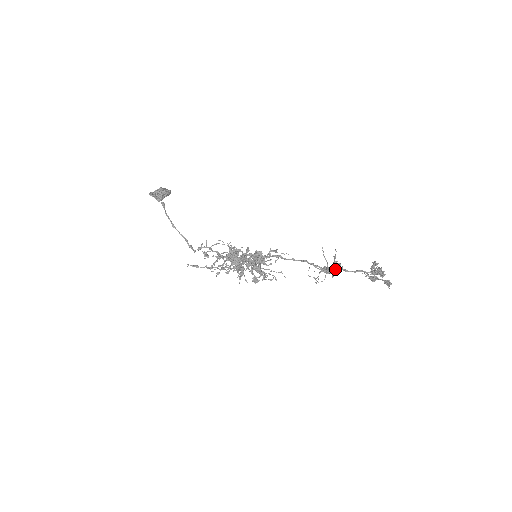
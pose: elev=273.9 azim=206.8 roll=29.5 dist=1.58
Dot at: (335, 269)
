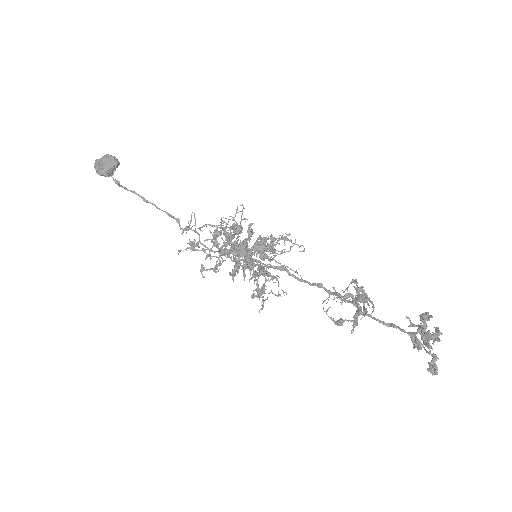
Dot at: (359, 314)
